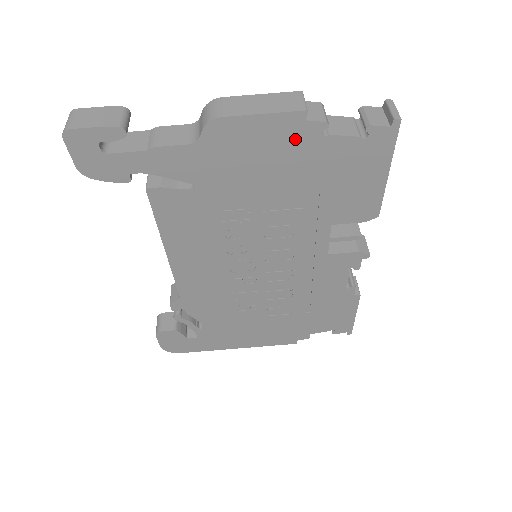
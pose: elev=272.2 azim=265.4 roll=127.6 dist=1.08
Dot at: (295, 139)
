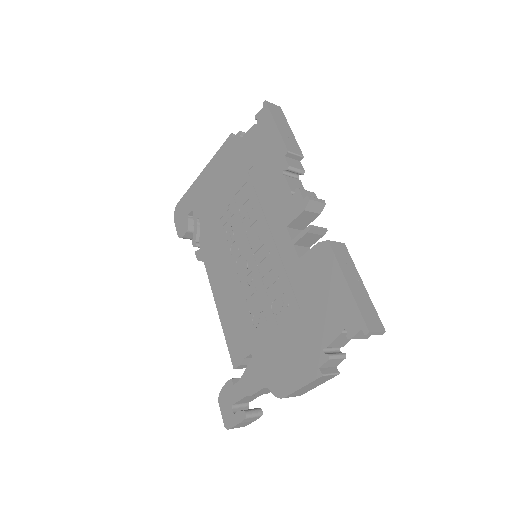
Dot at: occluded
